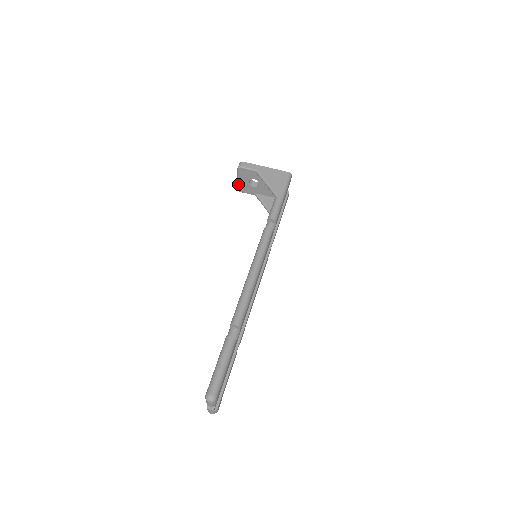
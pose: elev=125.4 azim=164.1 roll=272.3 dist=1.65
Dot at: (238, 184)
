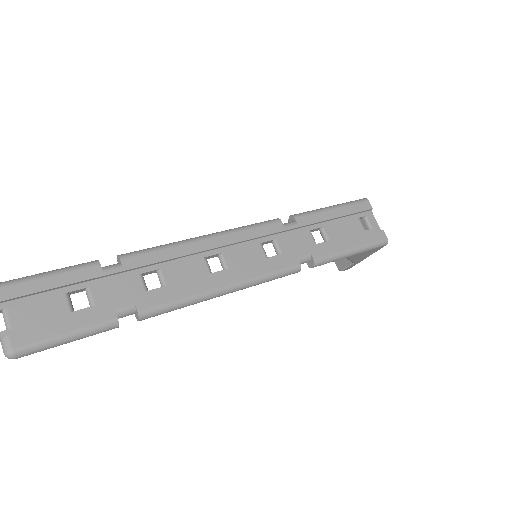
Dot at: occluded
